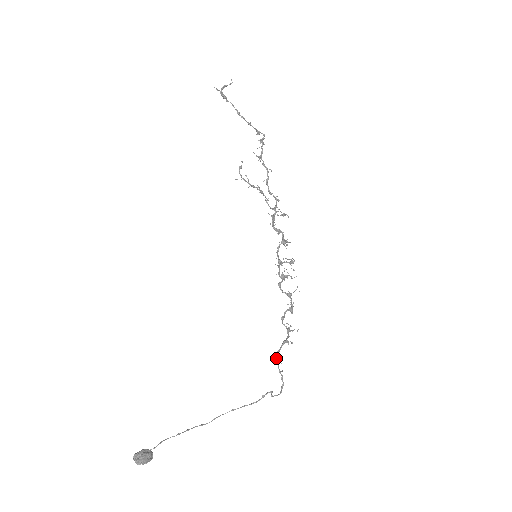
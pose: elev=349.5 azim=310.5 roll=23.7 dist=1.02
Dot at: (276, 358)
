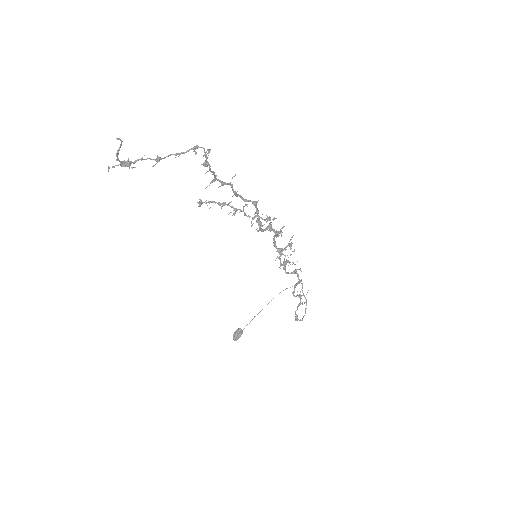
Dot at: occluded
